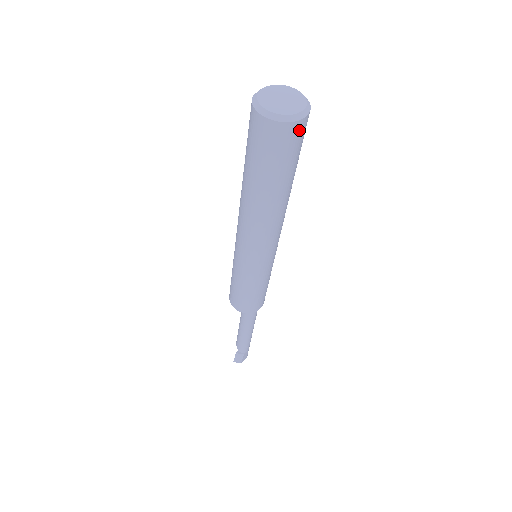
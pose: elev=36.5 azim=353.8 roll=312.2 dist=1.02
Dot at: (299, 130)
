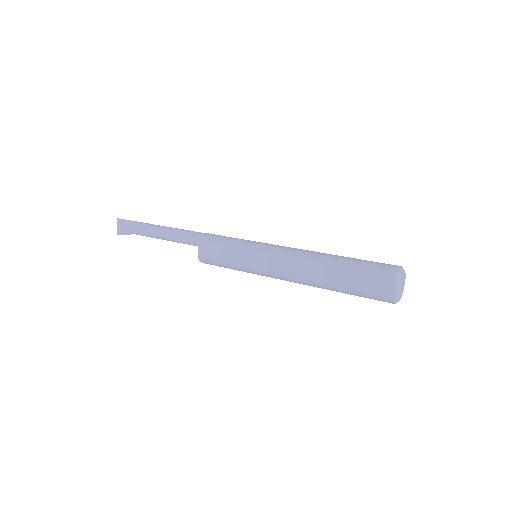
Dot at: occluded
